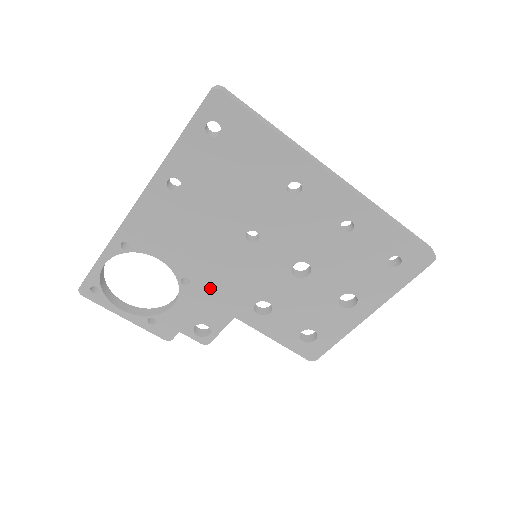
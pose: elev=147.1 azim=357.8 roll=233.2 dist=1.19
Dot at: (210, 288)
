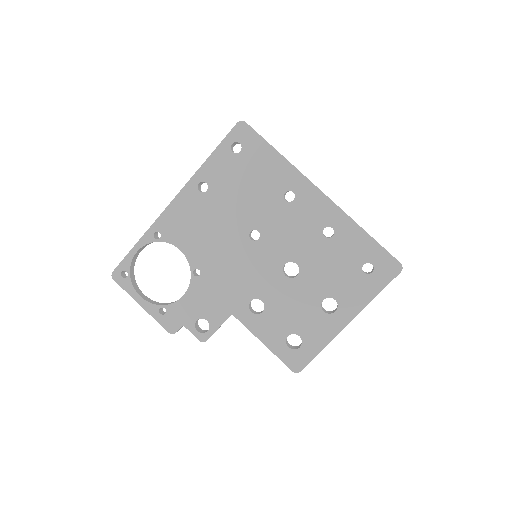
Dot at: (215, 281)
